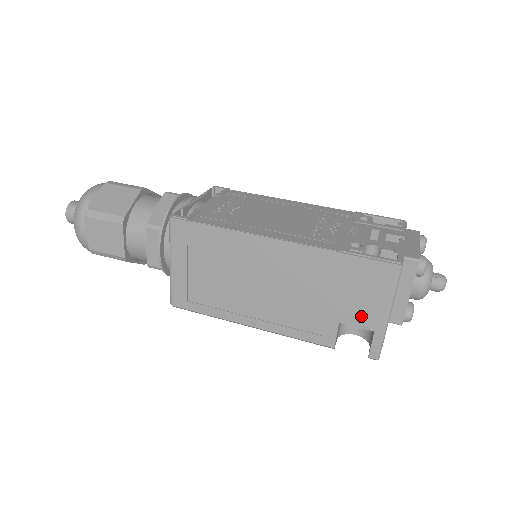
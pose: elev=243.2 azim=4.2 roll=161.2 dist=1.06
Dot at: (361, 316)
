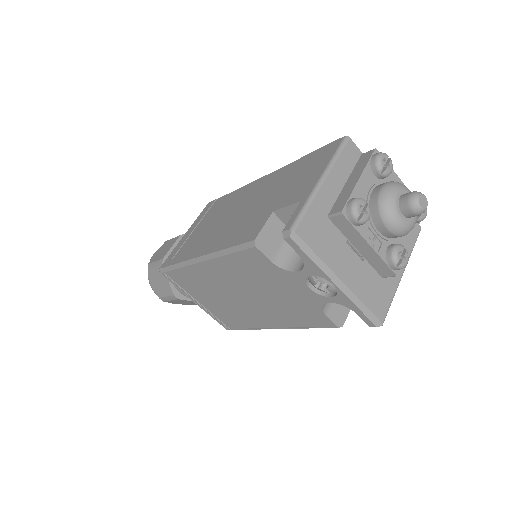
Dot at: (295, 194)
